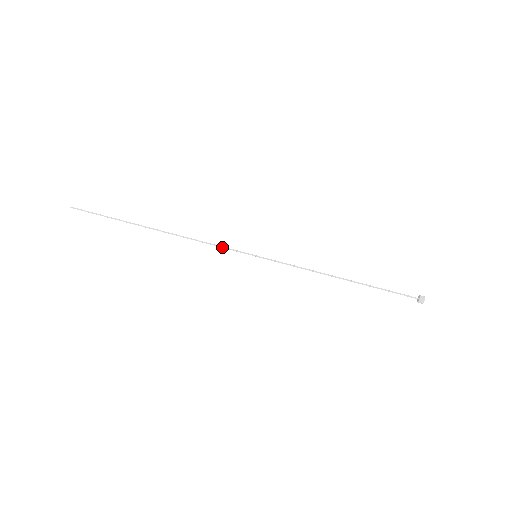
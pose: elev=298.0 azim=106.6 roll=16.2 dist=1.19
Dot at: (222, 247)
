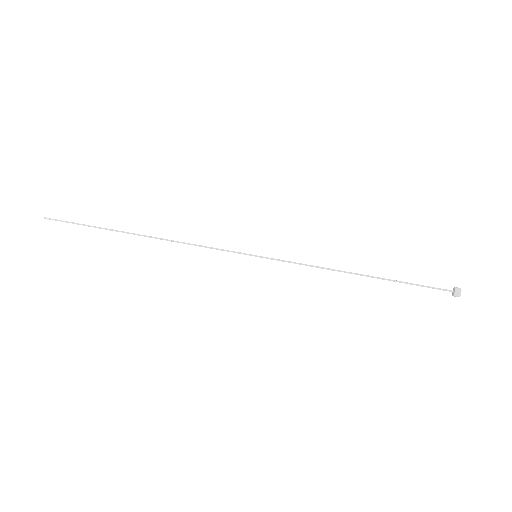
Dot at: (216, 249)
